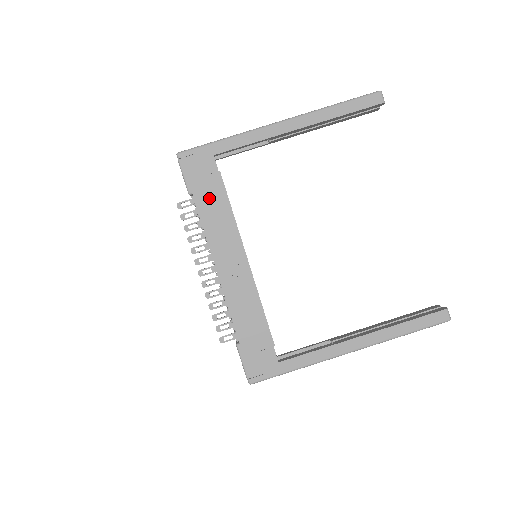
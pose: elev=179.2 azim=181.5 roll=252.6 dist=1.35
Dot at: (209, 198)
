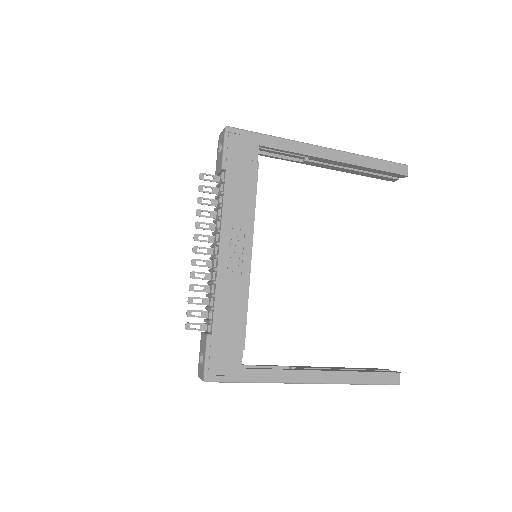
Dot at: (239, 181)
